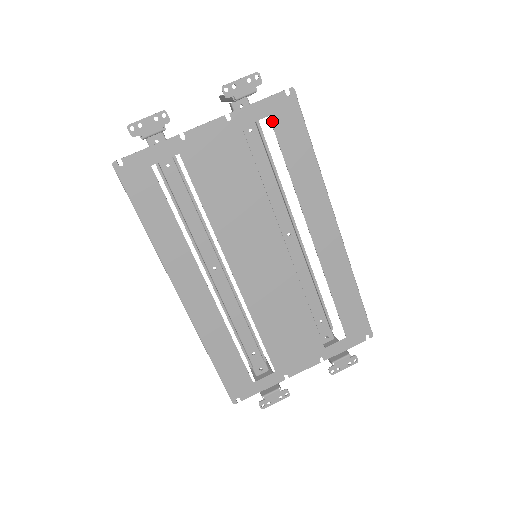
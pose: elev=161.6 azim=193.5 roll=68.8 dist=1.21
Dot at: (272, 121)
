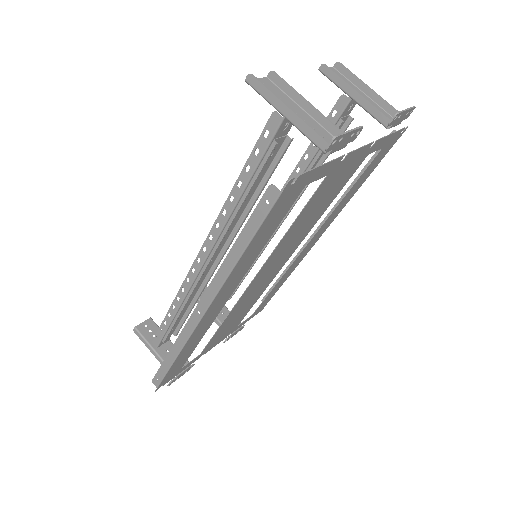
Dot at: (379, 152)
